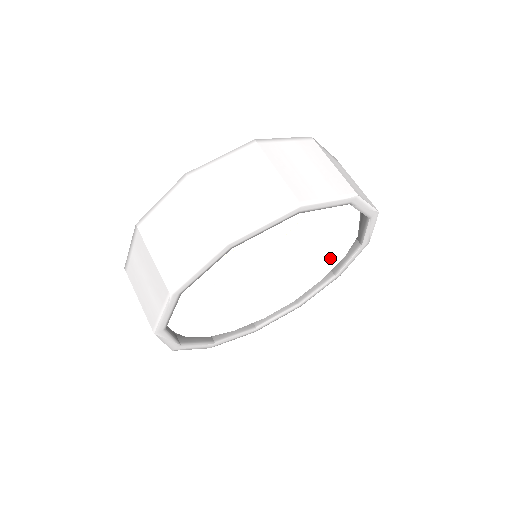
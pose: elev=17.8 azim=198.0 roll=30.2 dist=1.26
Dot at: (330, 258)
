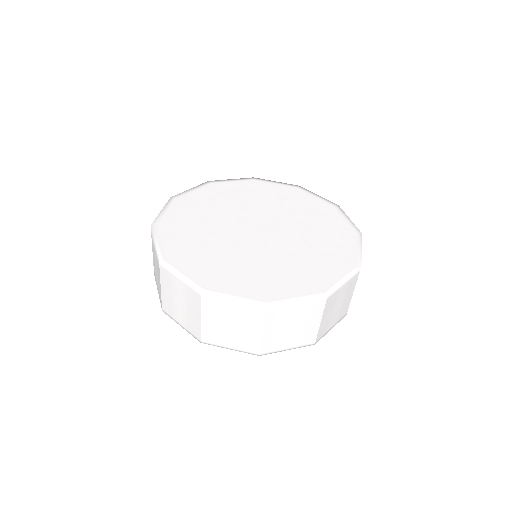
Dot at: occluded
